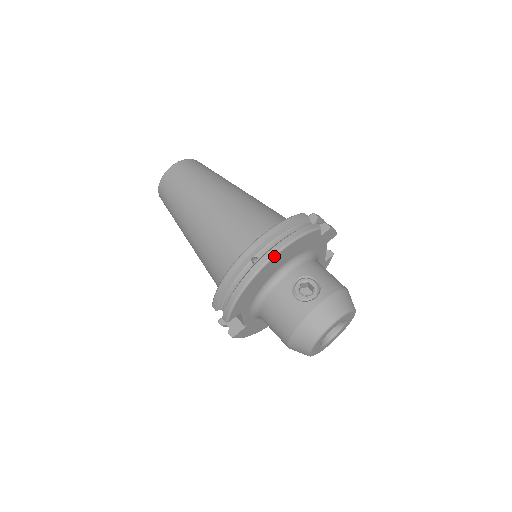
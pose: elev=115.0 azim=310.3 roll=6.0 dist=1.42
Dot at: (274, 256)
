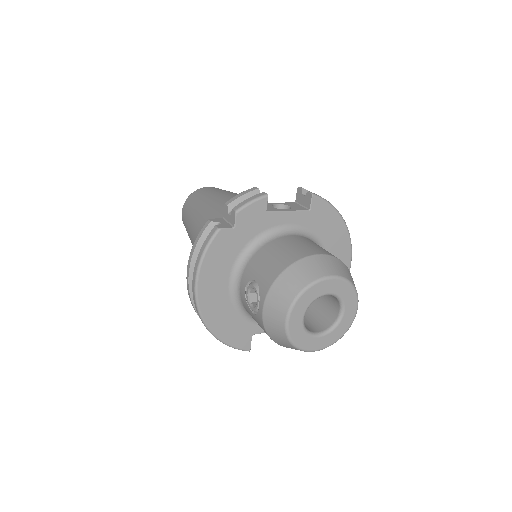
Dot at: (196, 298)
